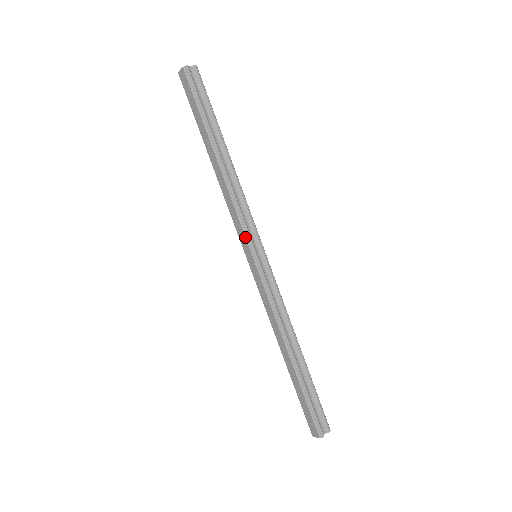
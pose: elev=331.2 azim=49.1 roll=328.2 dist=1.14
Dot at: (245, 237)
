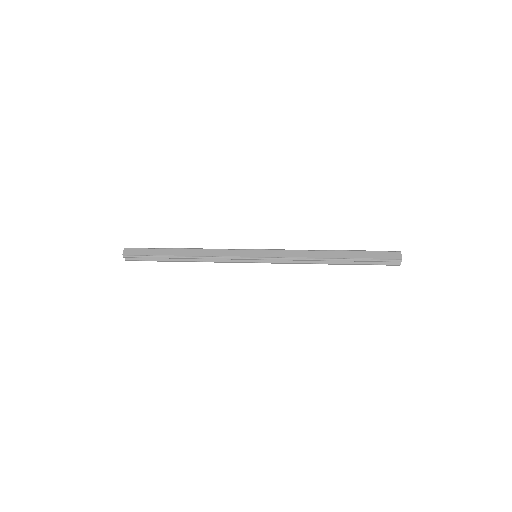
Dot at: (240, 250)
